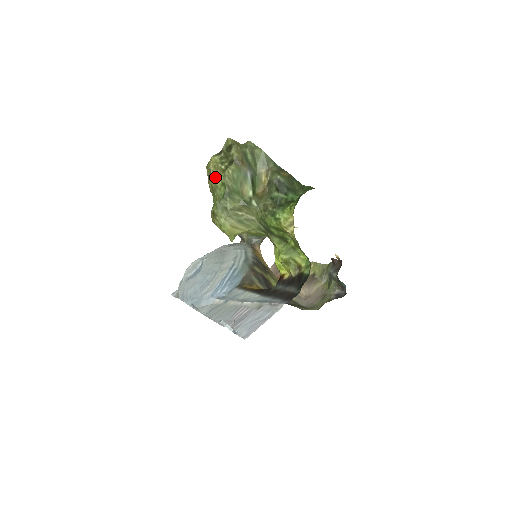
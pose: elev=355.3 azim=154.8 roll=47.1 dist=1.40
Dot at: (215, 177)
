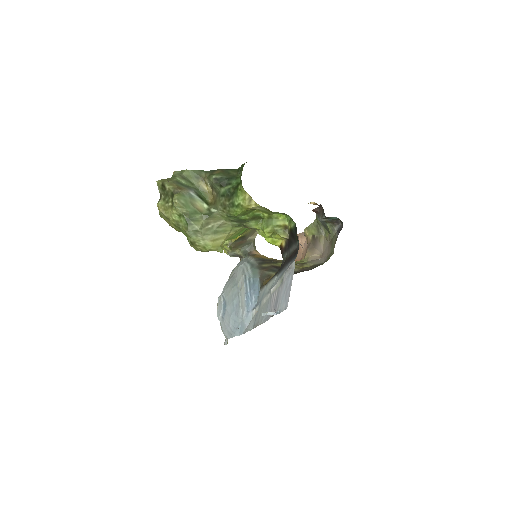
Dot at: (170, 216)
